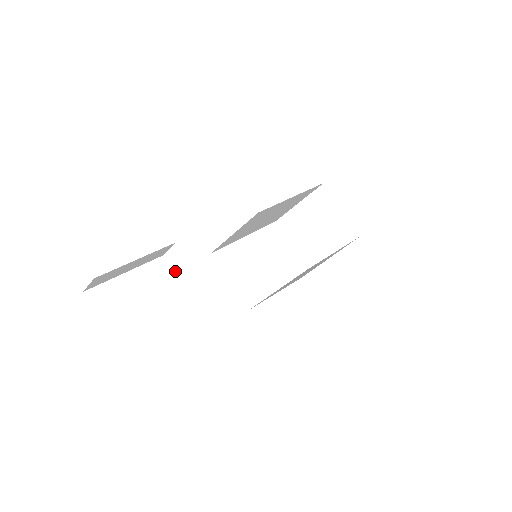
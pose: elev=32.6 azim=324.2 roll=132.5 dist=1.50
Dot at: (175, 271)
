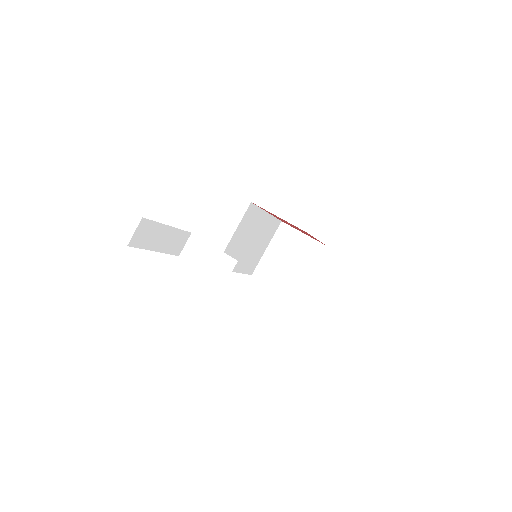
Dot at: (194, 264)
